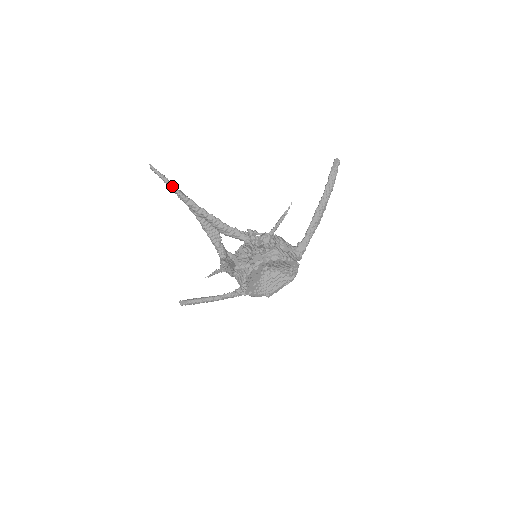
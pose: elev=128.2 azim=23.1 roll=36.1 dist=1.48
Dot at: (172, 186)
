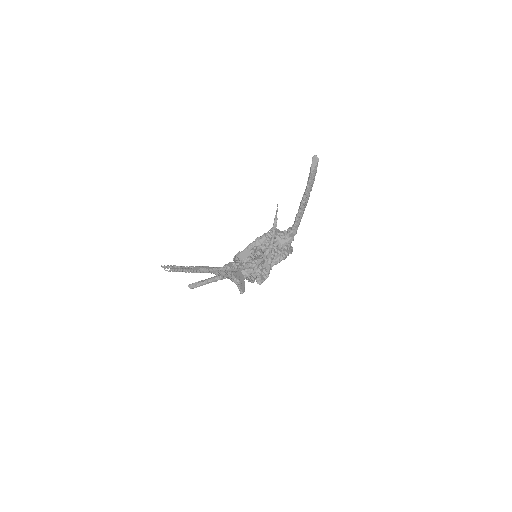
Dot at: occluded
